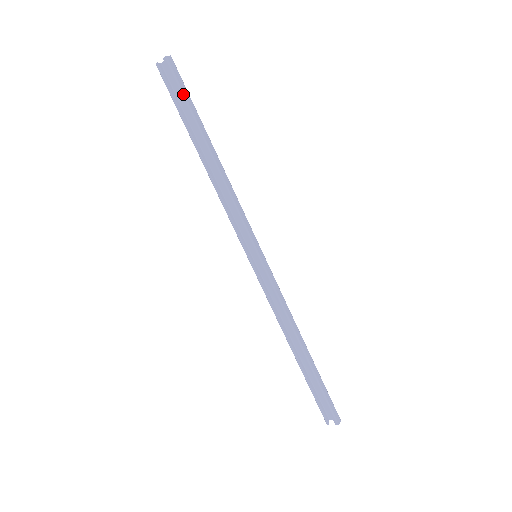
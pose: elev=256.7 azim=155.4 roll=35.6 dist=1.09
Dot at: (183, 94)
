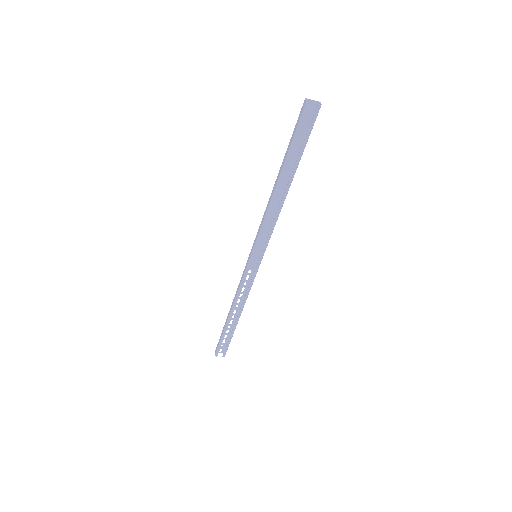
Dot at: occluded
